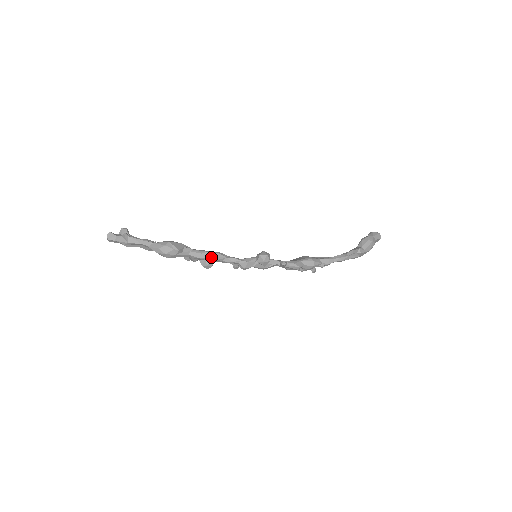
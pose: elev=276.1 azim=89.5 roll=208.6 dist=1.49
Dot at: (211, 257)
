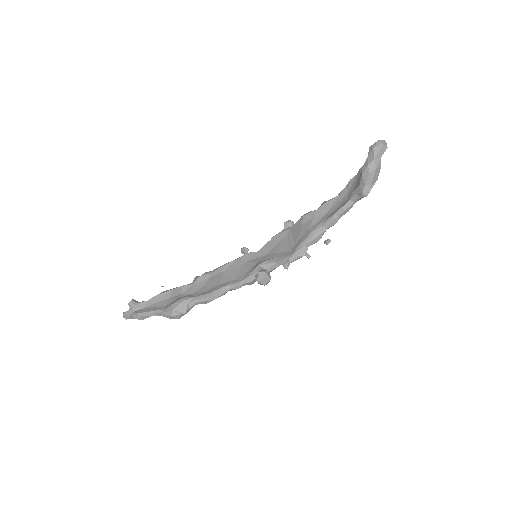
Dot at: (216, 298)
